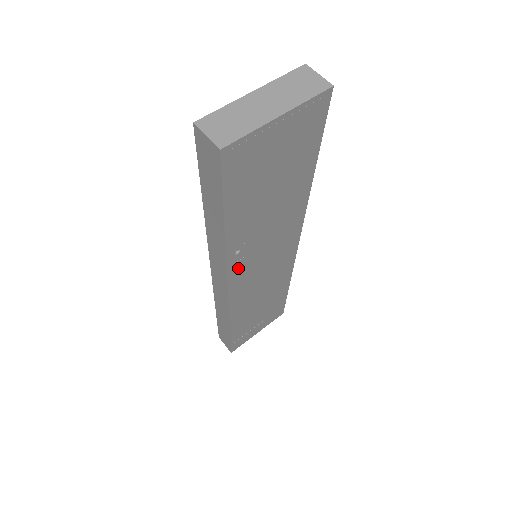
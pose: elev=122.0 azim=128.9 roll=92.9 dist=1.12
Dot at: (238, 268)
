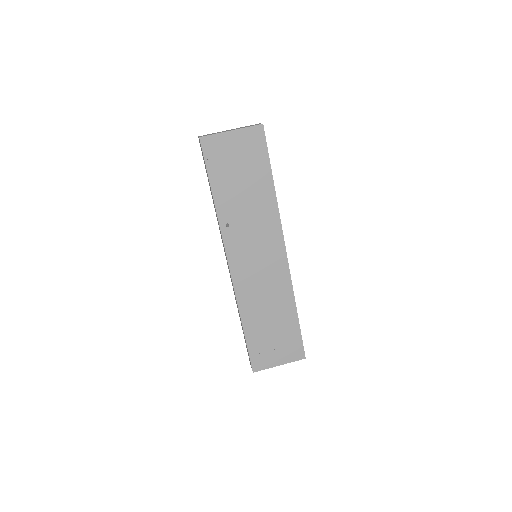
Dot at: (232, 244)
